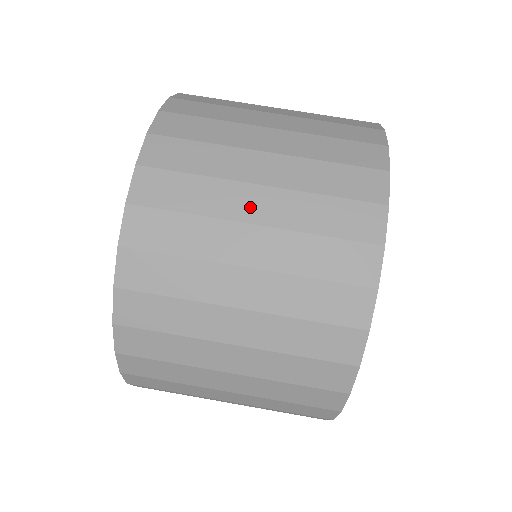
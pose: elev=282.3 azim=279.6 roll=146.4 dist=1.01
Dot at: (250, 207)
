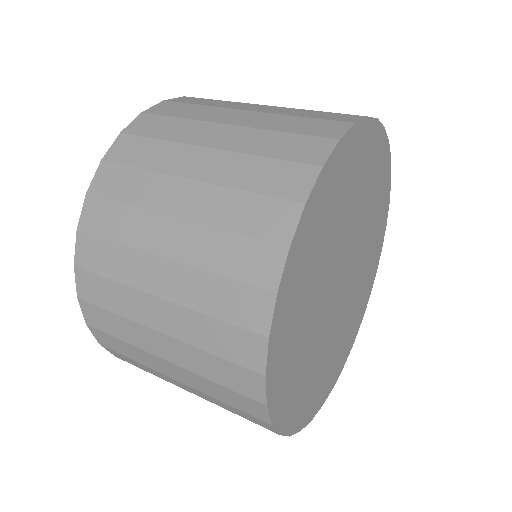
Dot at: occluded
